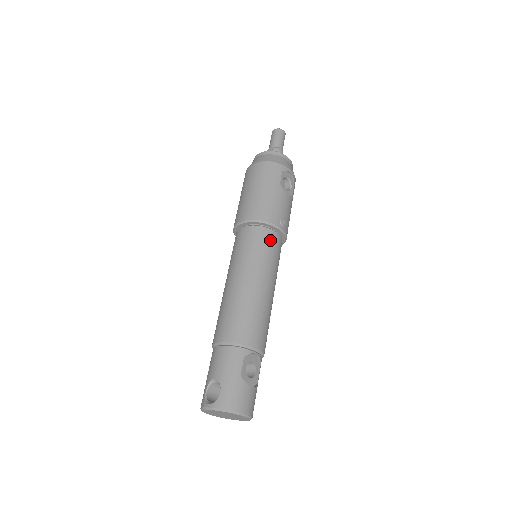
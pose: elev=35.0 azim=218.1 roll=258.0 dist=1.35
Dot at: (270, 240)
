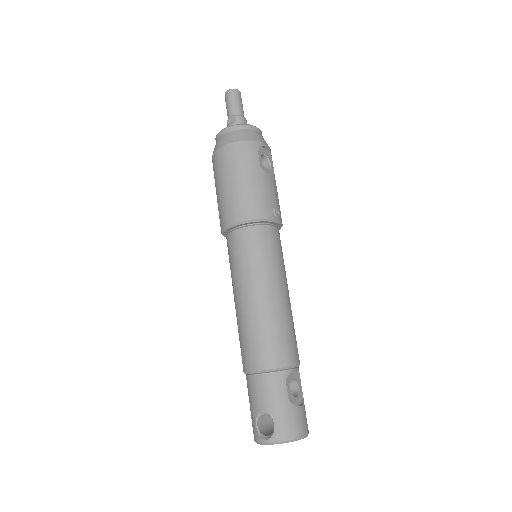
Dot at: (270, 238)
